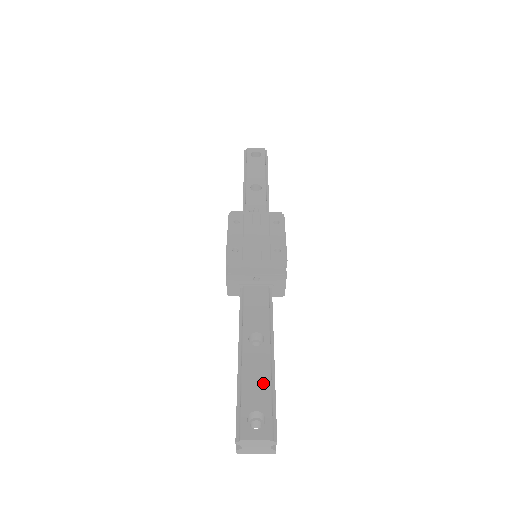
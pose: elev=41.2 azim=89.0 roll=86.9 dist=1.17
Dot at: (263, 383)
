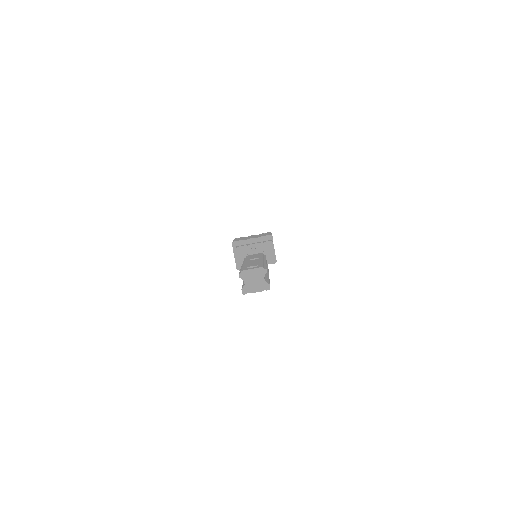
Dot at: (257, 262)
